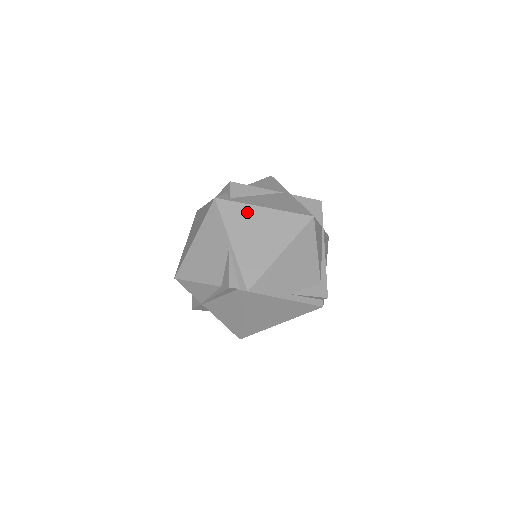
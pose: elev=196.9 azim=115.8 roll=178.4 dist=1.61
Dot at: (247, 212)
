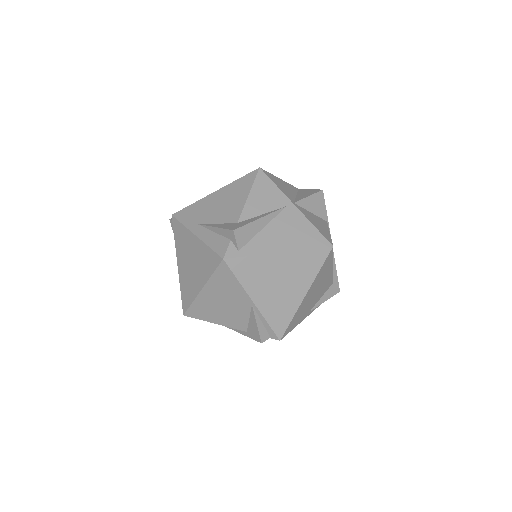
Dot at: (263, 264)
